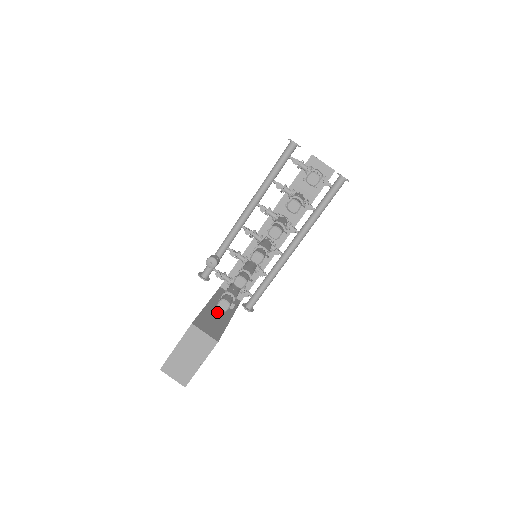
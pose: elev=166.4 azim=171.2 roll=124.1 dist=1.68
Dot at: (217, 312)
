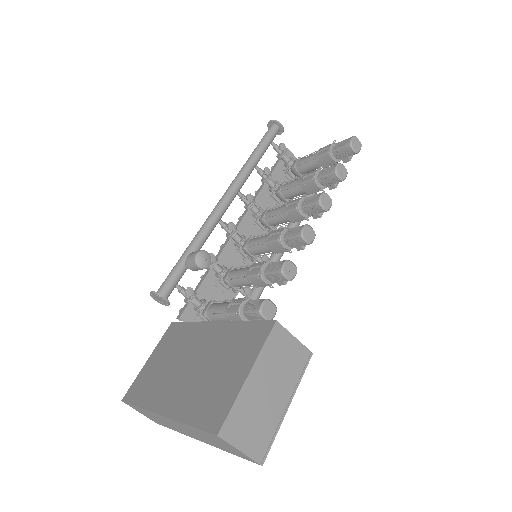
Dot at: occluded
